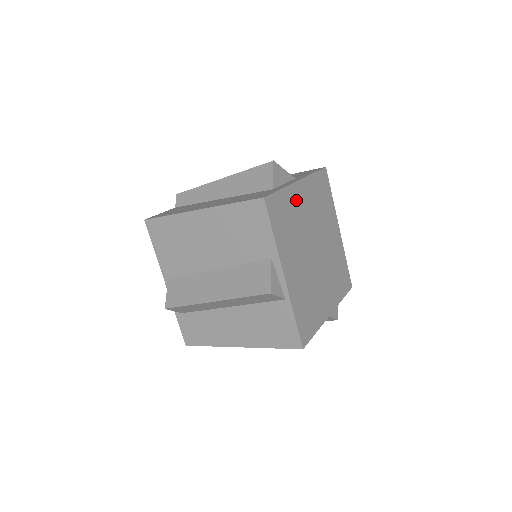
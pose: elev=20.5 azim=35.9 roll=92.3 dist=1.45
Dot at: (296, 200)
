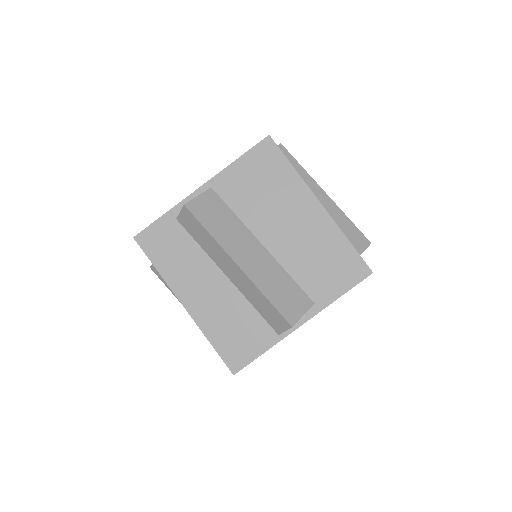
Dot at: occluded
